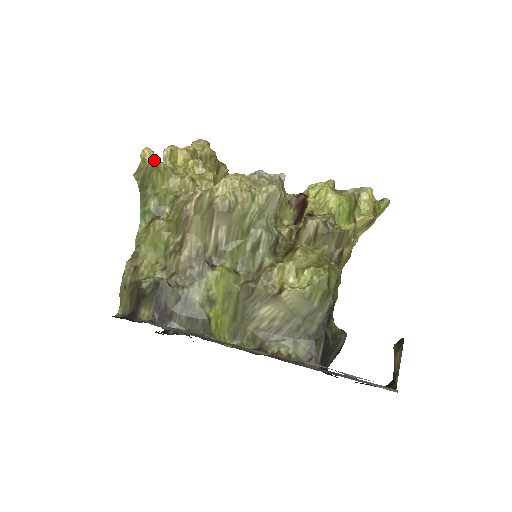
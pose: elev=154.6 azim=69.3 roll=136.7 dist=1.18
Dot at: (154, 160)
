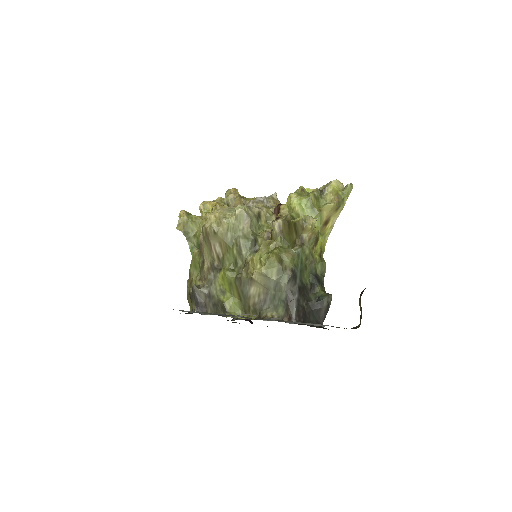
Dot at: (188, 215)
